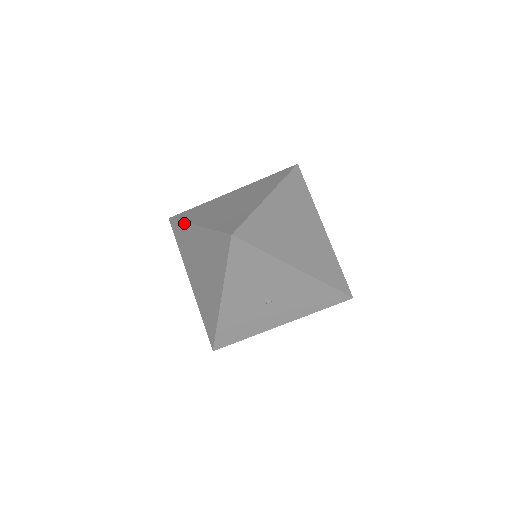
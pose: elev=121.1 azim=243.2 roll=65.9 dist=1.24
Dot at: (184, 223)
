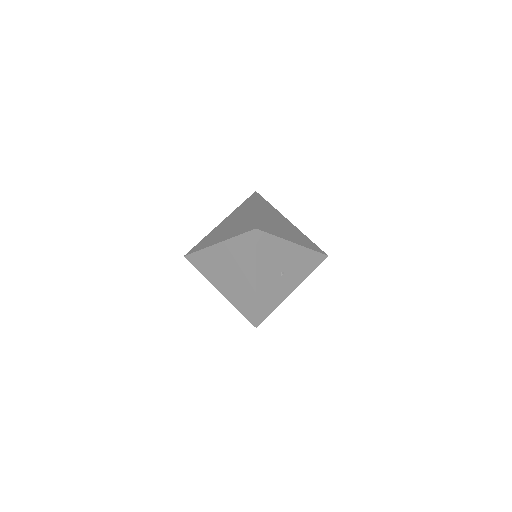
Dot at: (204, 249)
